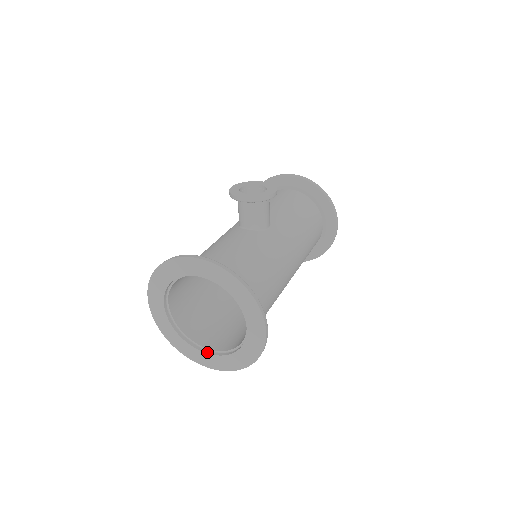
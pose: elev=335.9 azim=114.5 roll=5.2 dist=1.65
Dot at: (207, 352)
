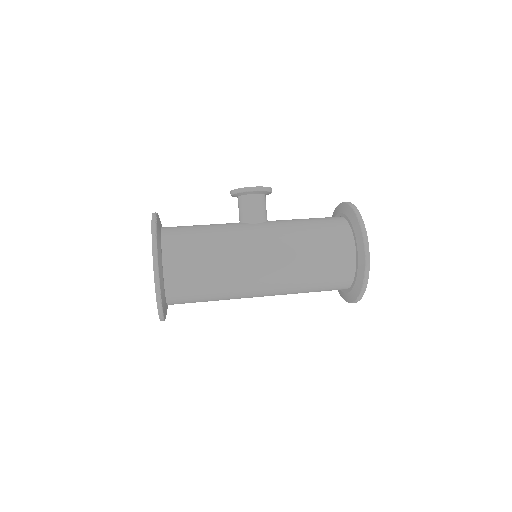
Dot at: occluded
